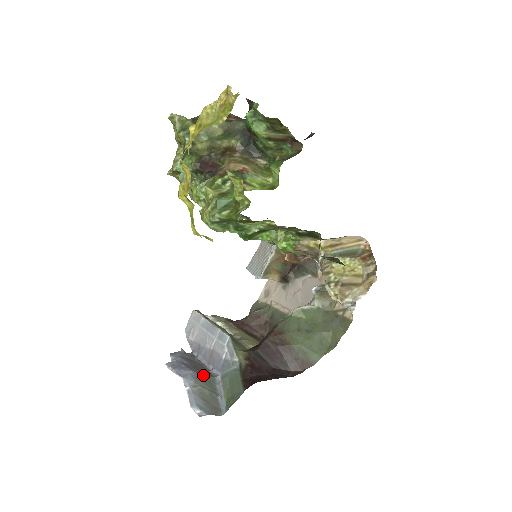
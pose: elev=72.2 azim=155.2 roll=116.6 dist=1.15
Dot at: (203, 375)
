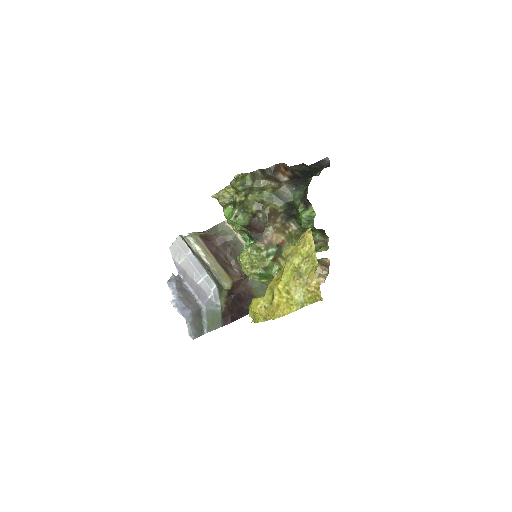
Dot at: (196, 311)
